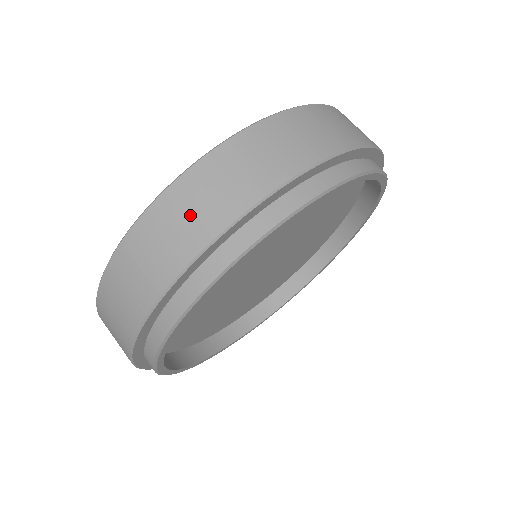
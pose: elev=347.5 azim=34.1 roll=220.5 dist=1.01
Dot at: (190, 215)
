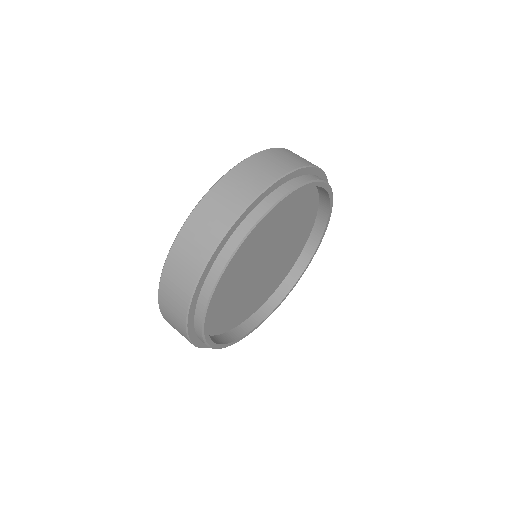
Dot at: (175, 291)
